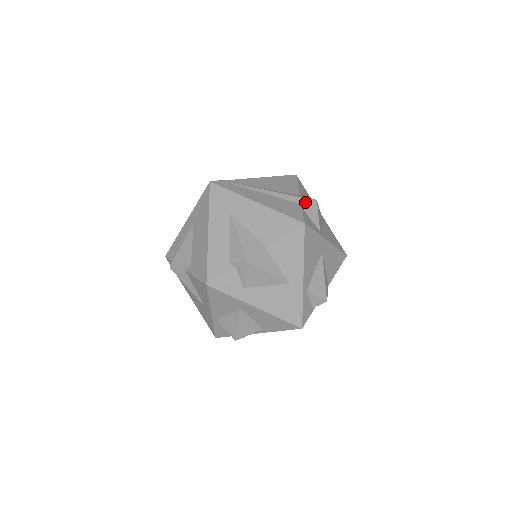
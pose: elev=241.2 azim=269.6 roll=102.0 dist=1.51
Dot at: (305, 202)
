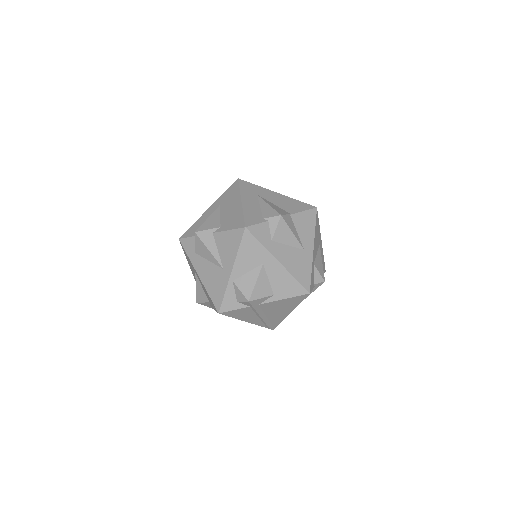
Dot at: occluded
